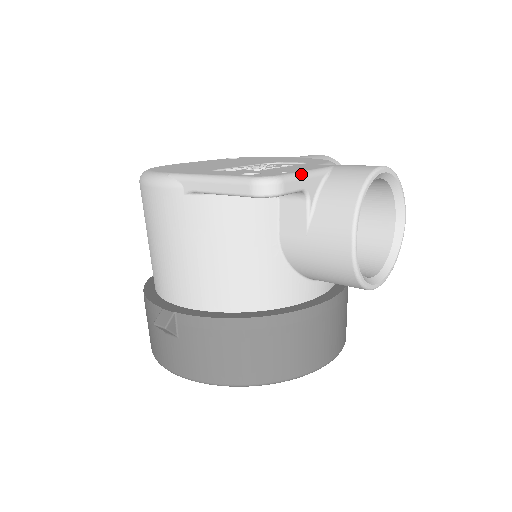
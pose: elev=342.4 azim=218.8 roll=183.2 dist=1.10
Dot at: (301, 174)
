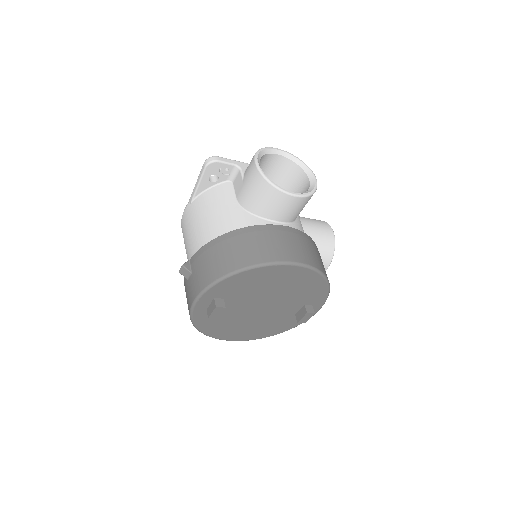
Dot at: (233, 160)
